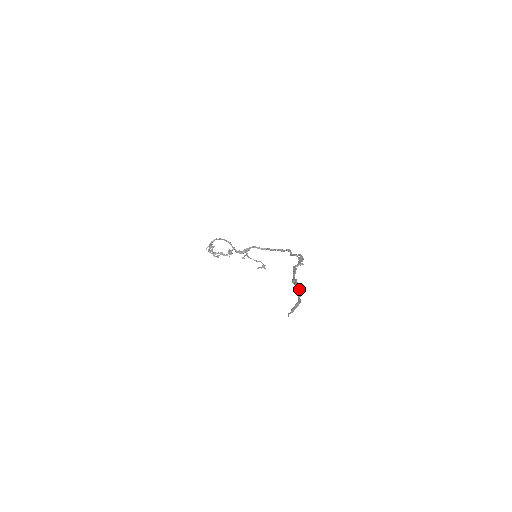
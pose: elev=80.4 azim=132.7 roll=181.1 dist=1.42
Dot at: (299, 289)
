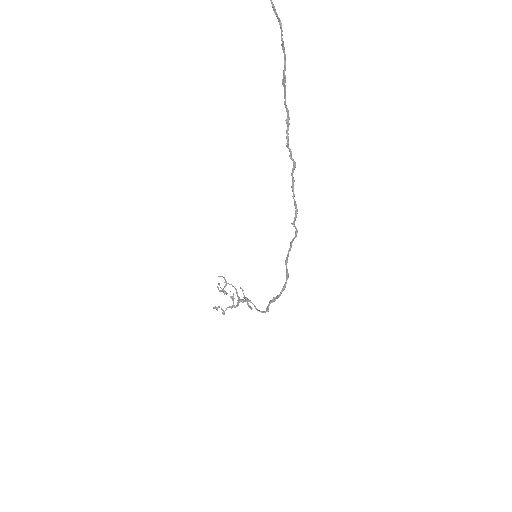
Dot at: occluded
